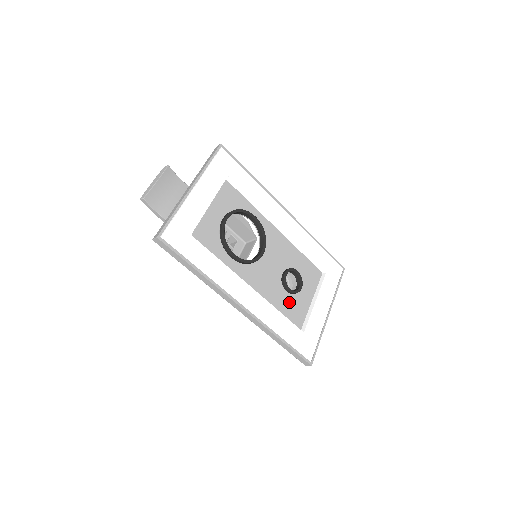
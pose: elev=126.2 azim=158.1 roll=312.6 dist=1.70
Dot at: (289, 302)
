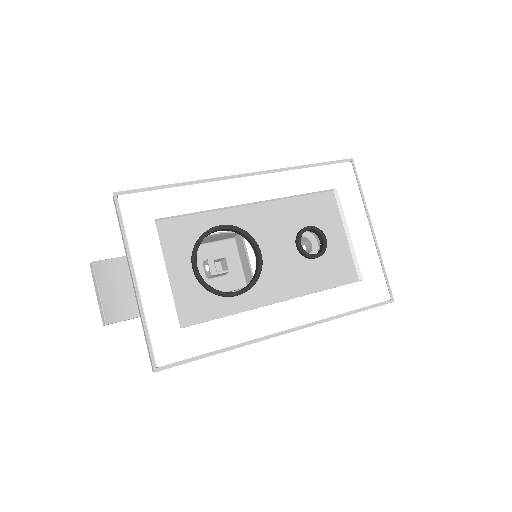
Dot at: (325, 265)
